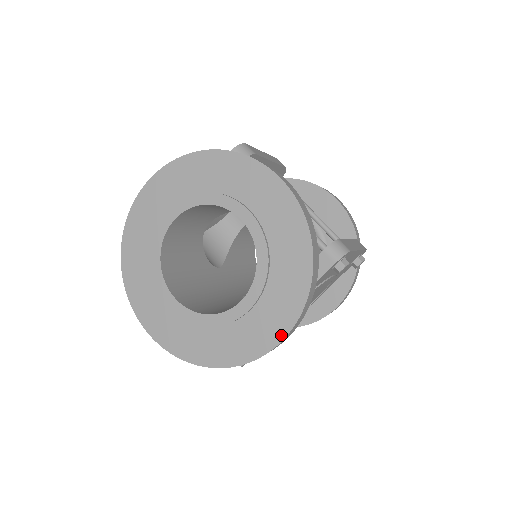
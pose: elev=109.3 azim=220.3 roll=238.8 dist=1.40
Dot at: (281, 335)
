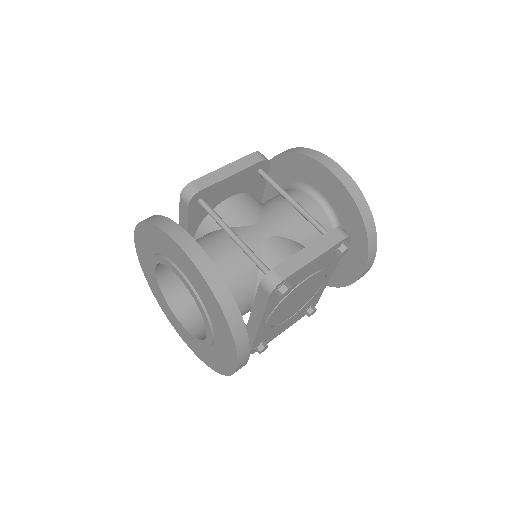
Dot at: (235, 363)
